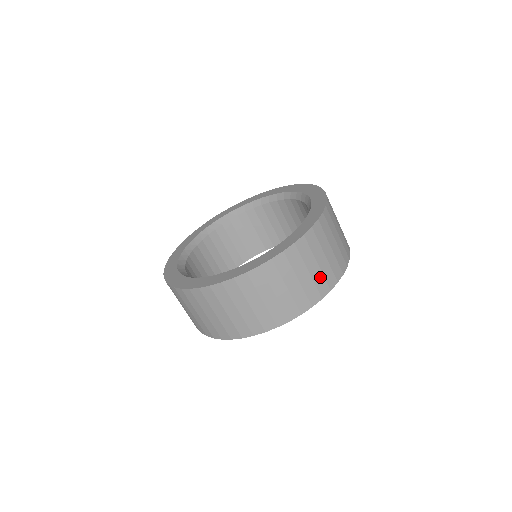
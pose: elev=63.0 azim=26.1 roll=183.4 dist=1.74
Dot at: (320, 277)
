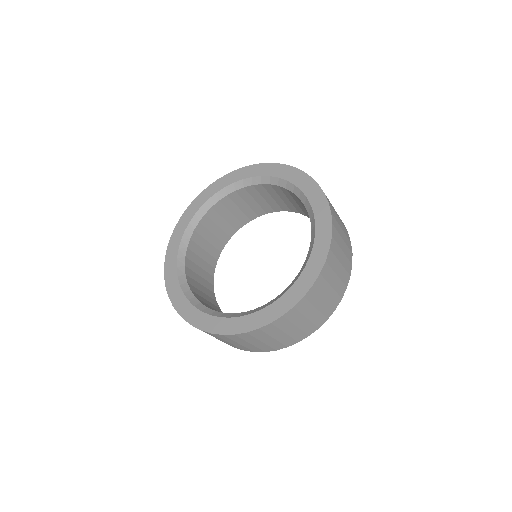
Dot at: (318, 316)
